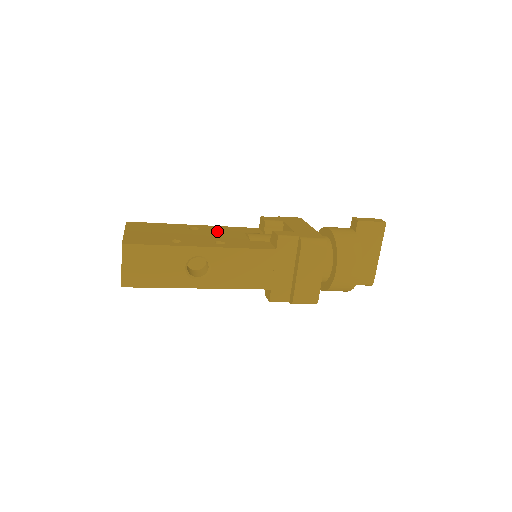
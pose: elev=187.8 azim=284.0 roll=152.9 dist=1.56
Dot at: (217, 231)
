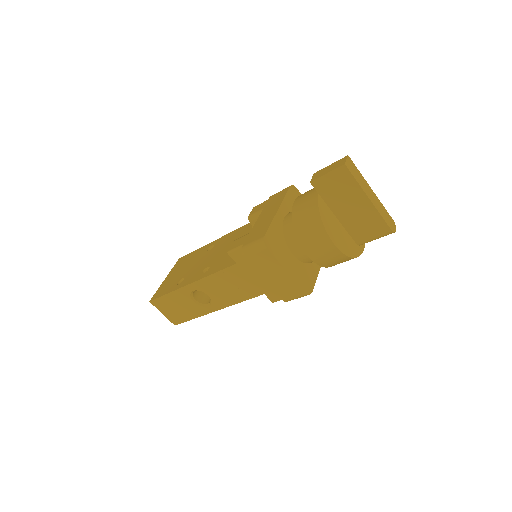
Dot at: (222, 245)
